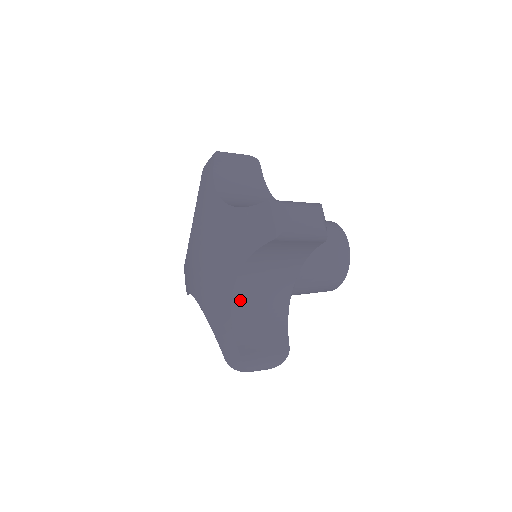
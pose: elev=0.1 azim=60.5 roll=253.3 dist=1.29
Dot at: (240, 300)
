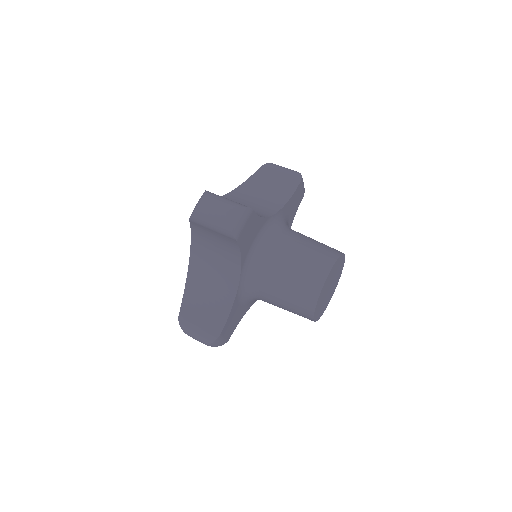
Dot at: (194, 272)
